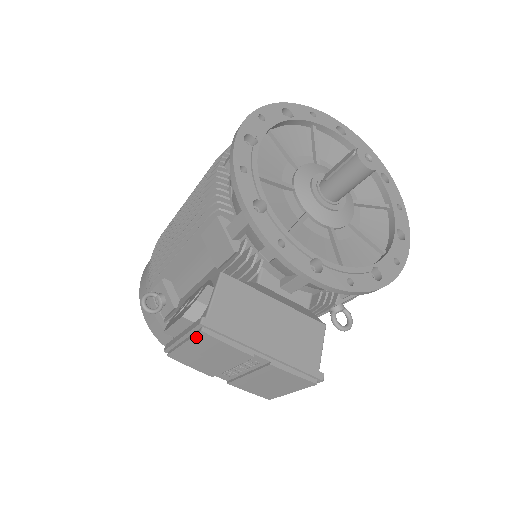
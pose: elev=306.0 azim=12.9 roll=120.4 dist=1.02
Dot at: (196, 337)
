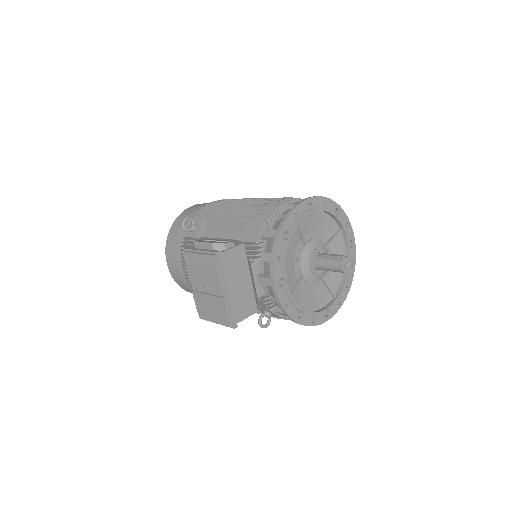
Dot at: (209, 256)
